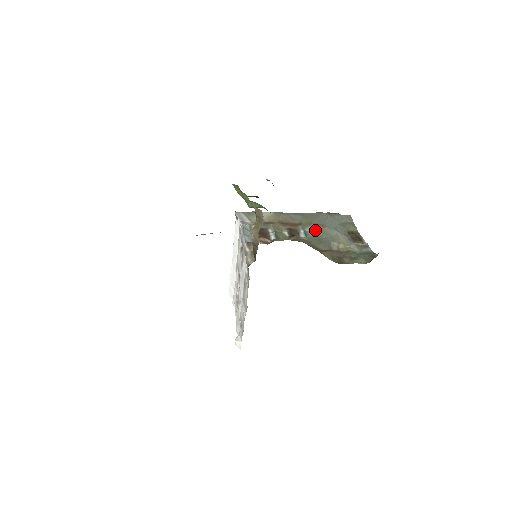
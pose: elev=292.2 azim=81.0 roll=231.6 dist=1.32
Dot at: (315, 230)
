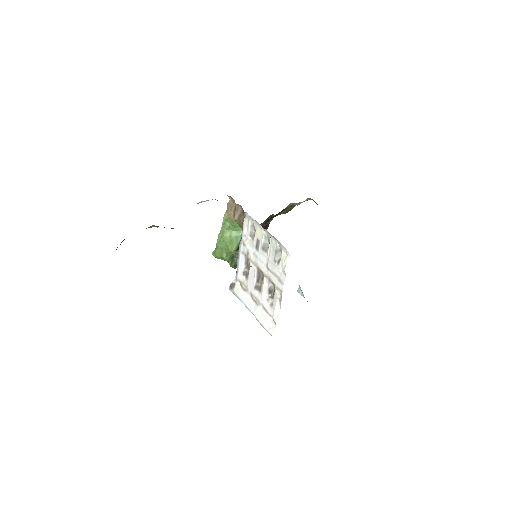
Dot at: occluded
